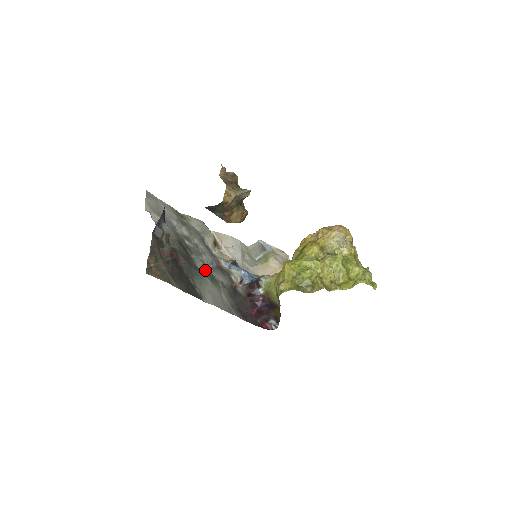
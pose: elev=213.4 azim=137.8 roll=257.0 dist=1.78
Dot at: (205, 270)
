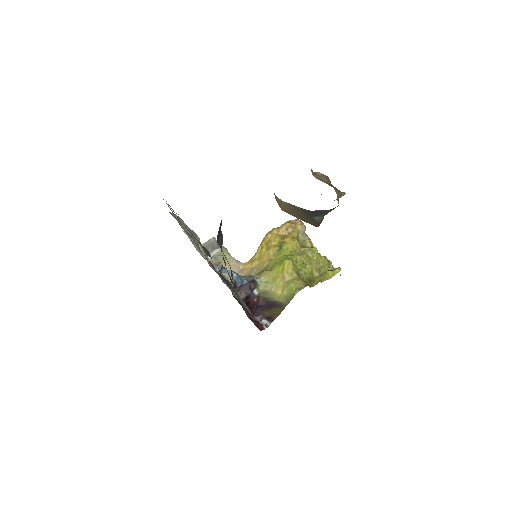
Dot at: occluded
